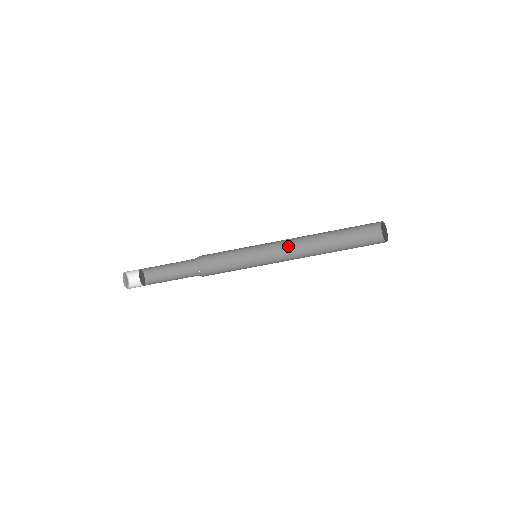
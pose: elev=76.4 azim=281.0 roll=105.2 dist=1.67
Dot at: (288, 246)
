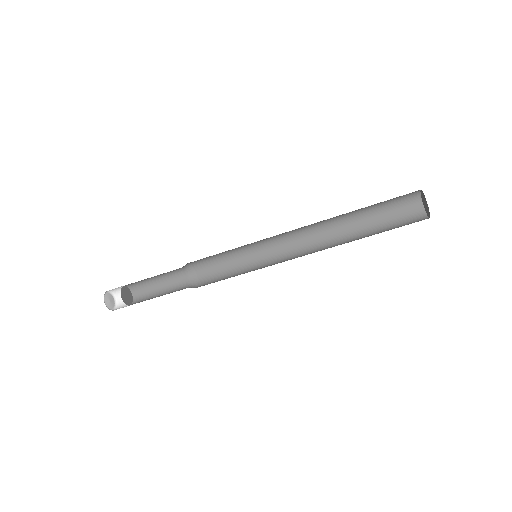
Dot at: (295, 234)
